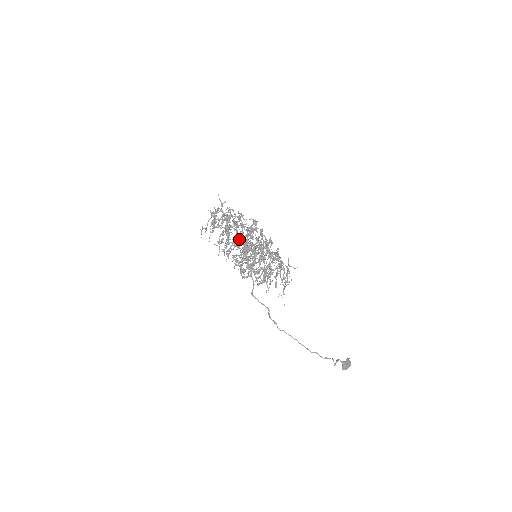
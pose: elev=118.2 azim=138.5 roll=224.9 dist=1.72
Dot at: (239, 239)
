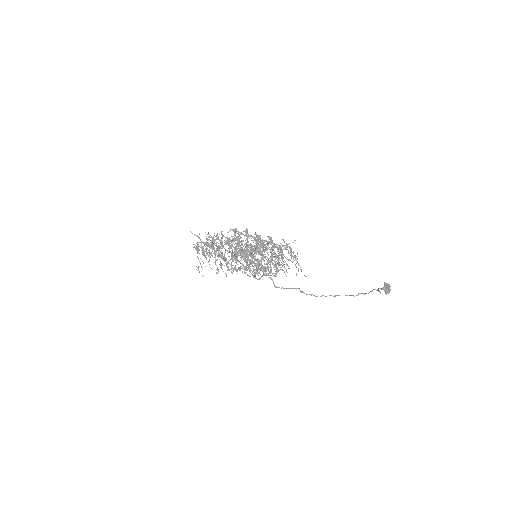
Dot at: occluded
